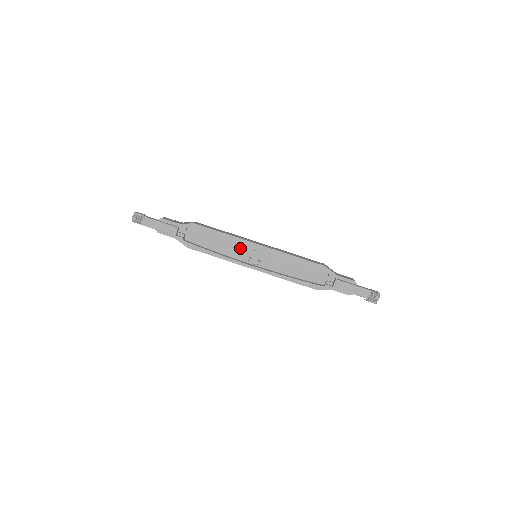
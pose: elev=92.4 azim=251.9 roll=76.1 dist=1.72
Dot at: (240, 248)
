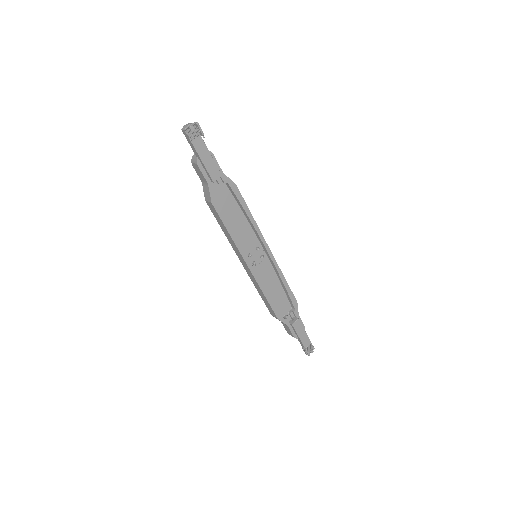
Dot at: (249, 239)
